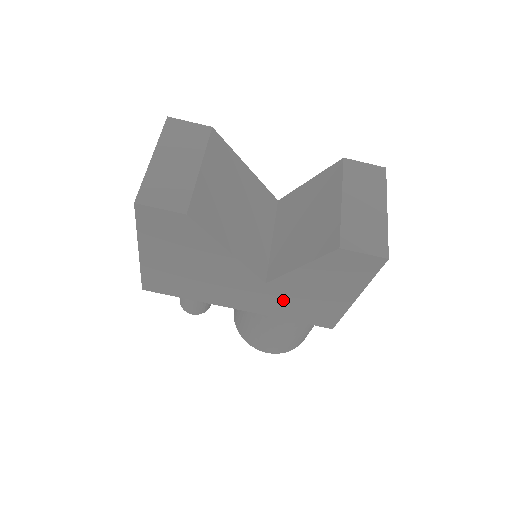
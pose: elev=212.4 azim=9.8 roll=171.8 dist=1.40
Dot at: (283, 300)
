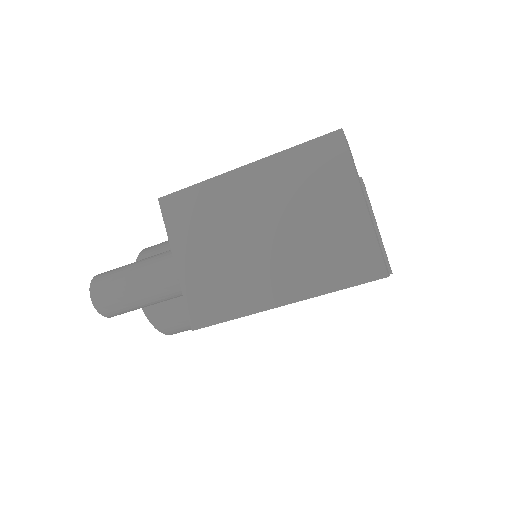
Dot at: occluded
